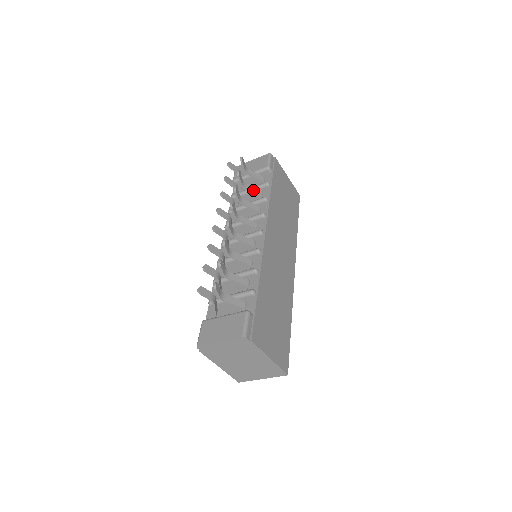
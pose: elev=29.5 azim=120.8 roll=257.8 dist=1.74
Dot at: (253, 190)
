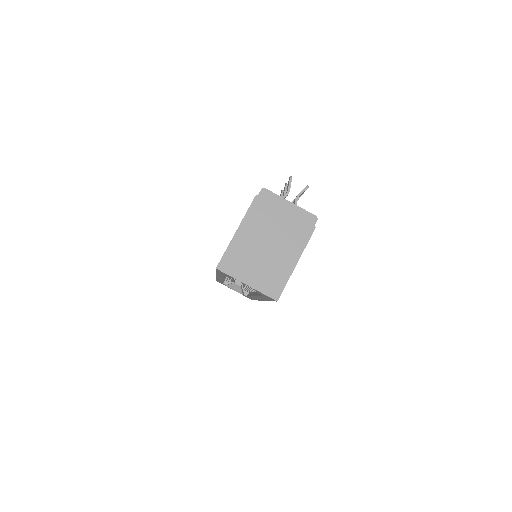
Dot at: occluded
